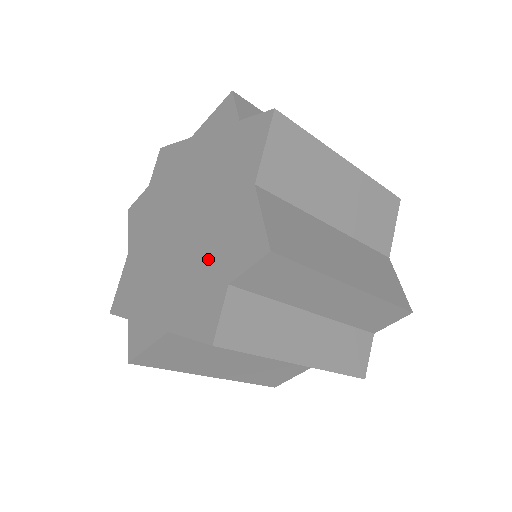
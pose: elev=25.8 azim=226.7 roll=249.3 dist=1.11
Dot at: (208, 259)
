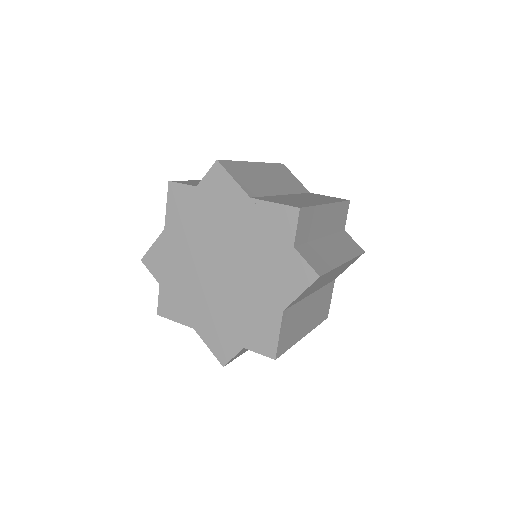
Dot at: (235, 318)
